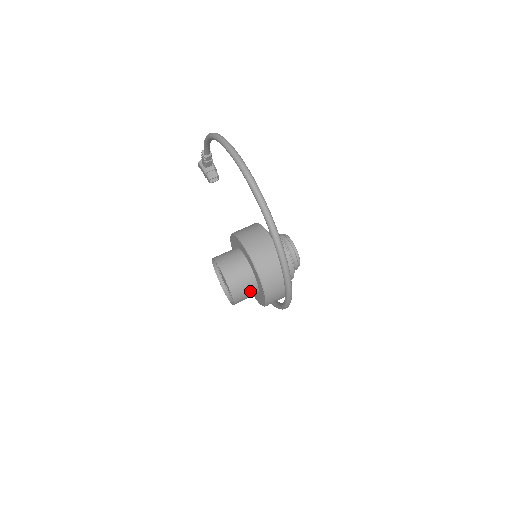
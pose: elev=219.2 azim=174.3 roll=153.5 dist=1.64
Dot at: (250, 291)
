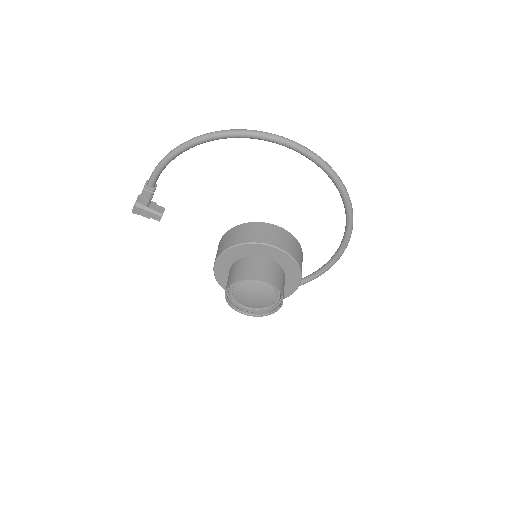
Dot at: (284, 285)
